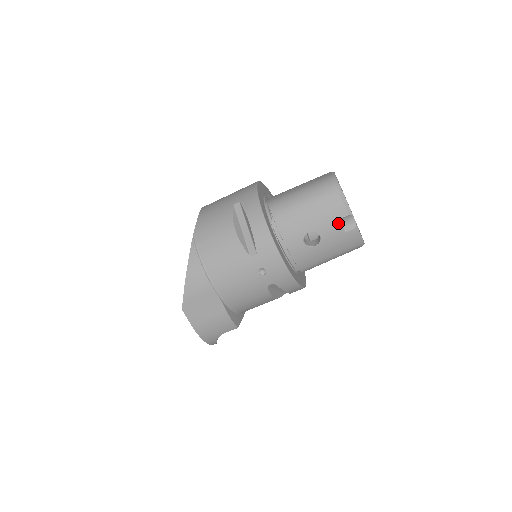
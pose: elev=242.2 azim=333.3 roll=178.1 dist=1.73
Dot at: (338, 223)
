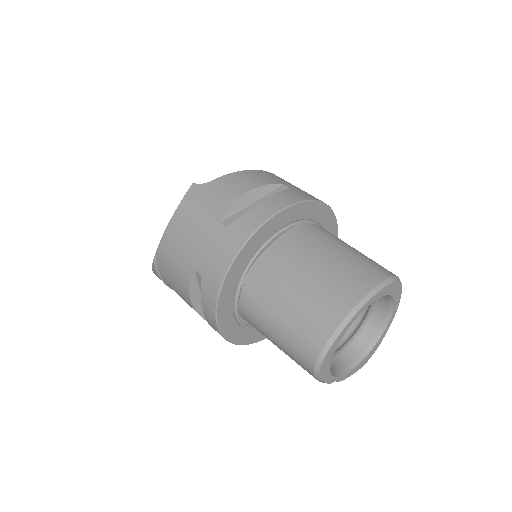
Dot at: occluded
